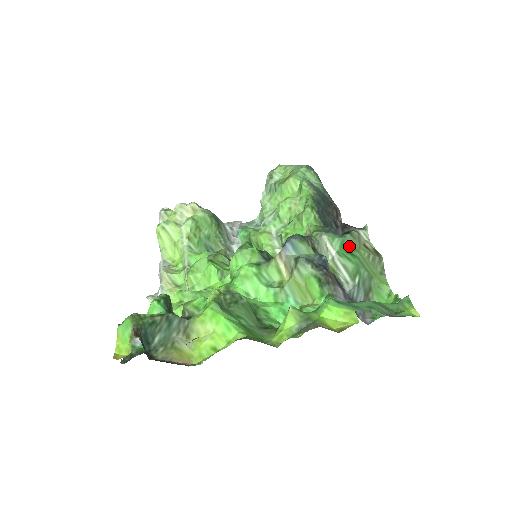
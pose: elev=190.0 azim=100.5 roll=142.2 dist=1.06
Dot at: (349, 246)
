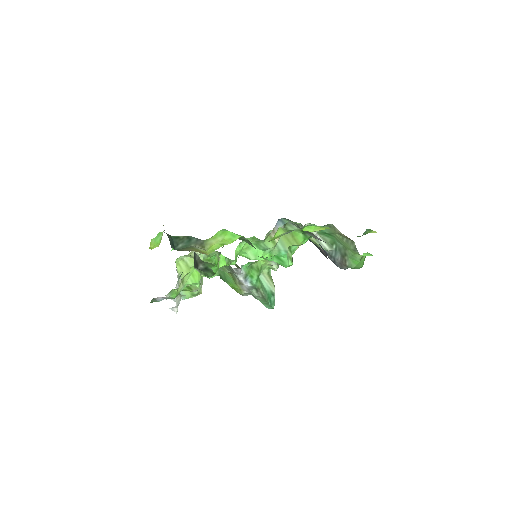
Dot at: (327, 231)
